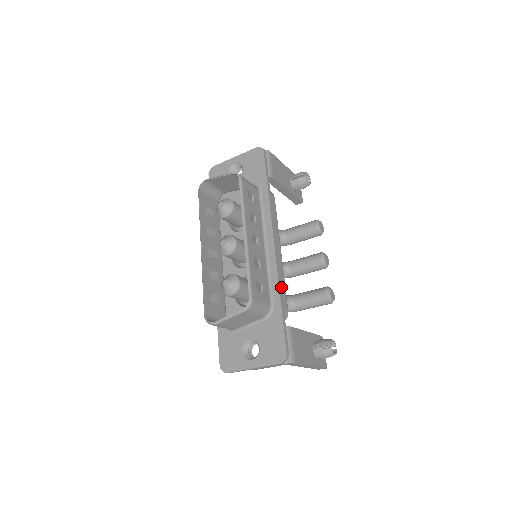
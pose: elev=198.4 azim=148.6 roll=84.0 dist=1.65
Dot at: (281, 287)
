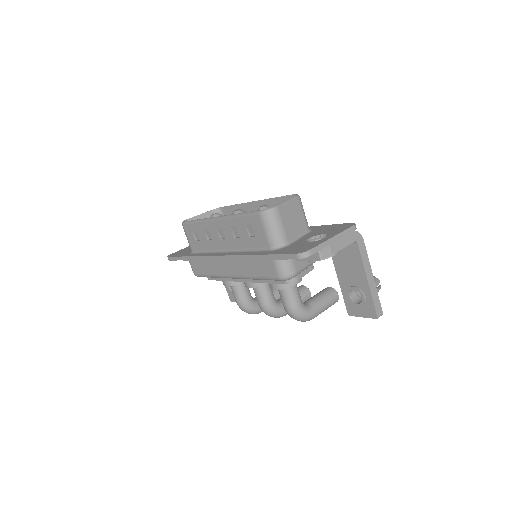
Dot at: occluded
